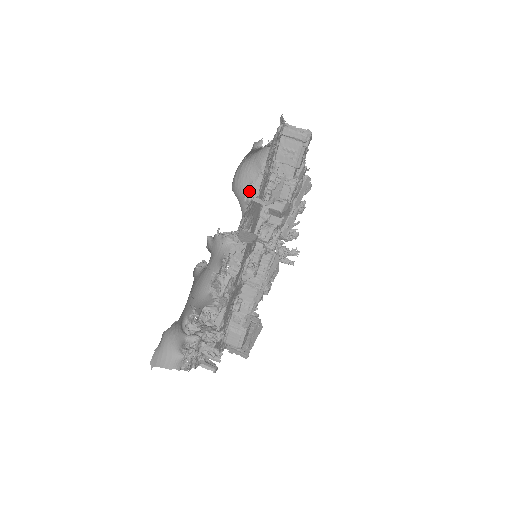
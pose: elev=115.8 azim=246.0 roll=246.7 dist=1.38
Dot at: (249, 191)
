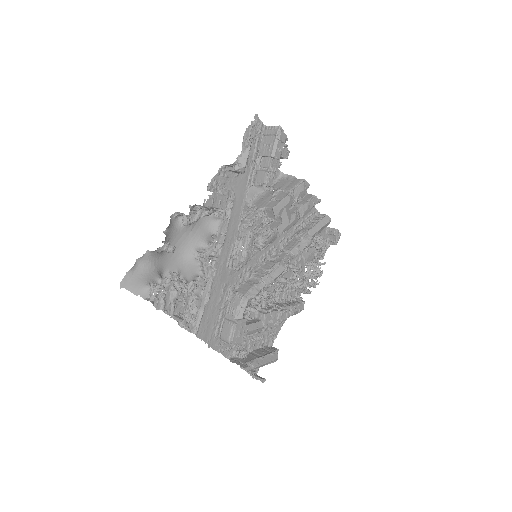
Dot at: (253, 199)
